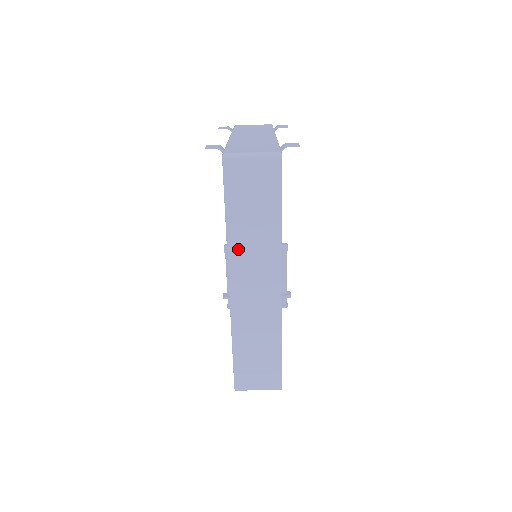
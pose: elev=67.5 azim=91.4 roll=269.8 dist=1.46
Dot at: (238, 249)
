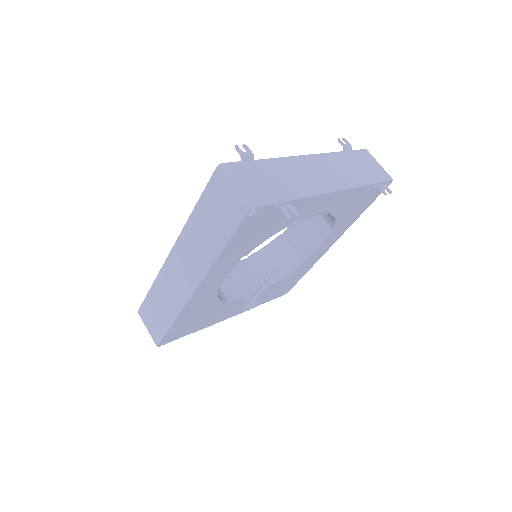
Dot at: (188, 236)
